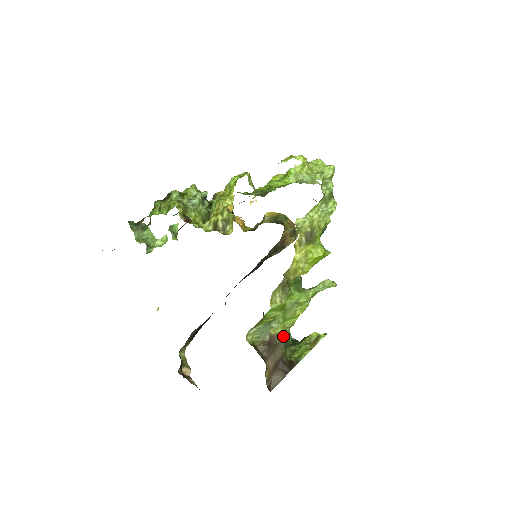
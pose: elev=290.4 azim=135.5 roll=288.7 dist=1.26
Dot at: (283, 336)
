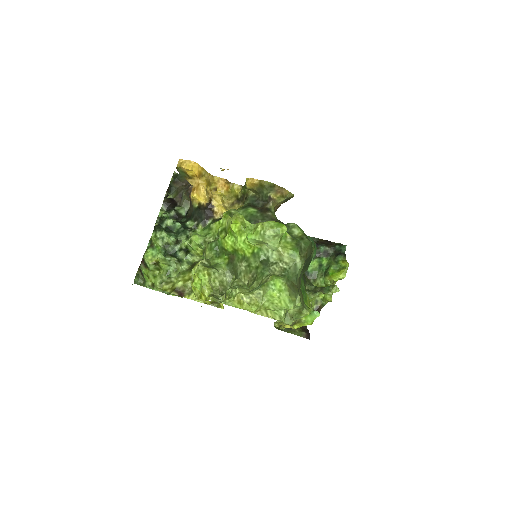
Dot at: occluded
